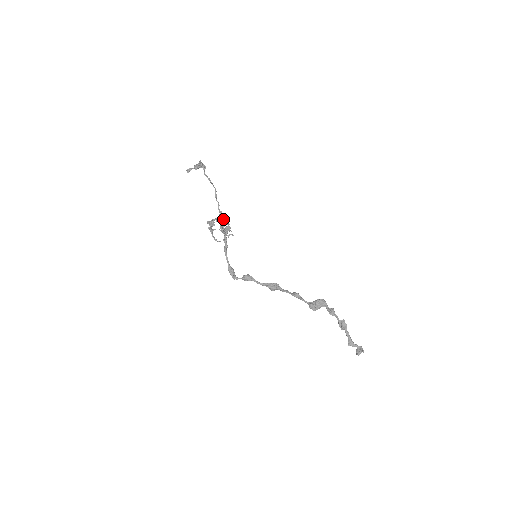
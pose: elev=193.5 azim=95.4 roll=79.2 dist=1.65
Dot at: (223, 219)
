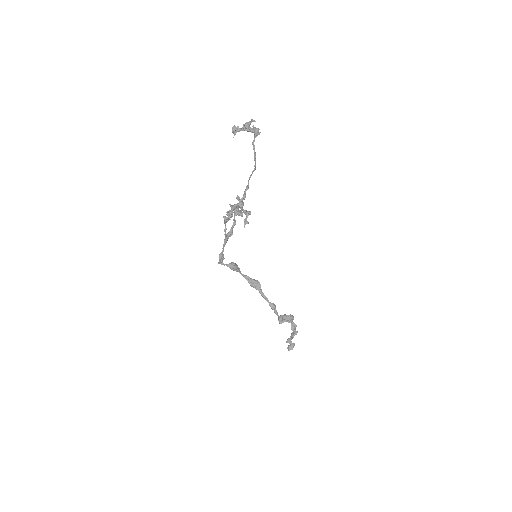
Dot at: (245, 212)
